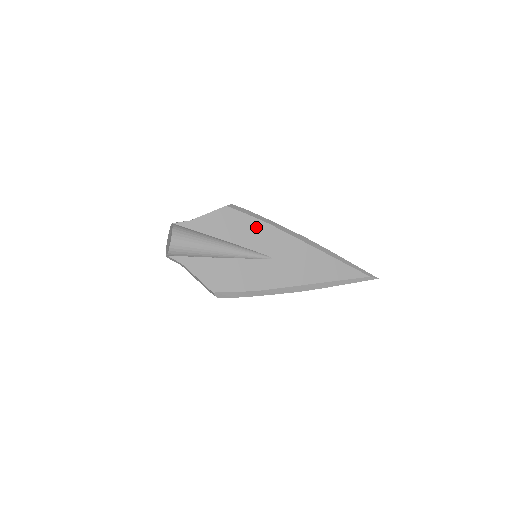
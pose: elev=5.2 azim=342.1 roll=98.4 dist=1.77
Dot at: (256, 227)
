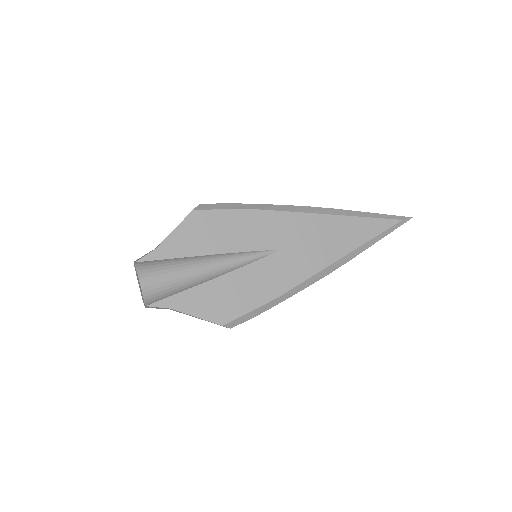
Dot at: (241, 220)
